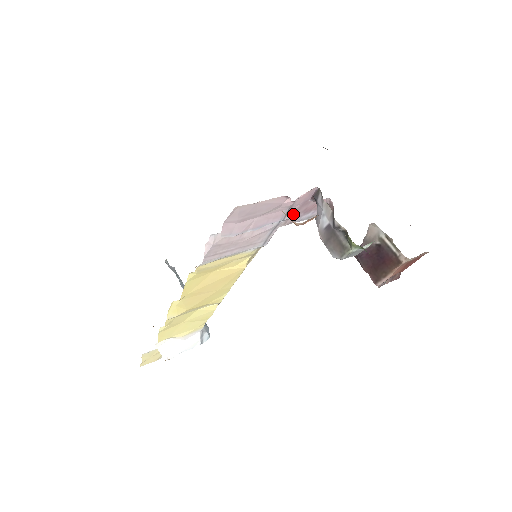
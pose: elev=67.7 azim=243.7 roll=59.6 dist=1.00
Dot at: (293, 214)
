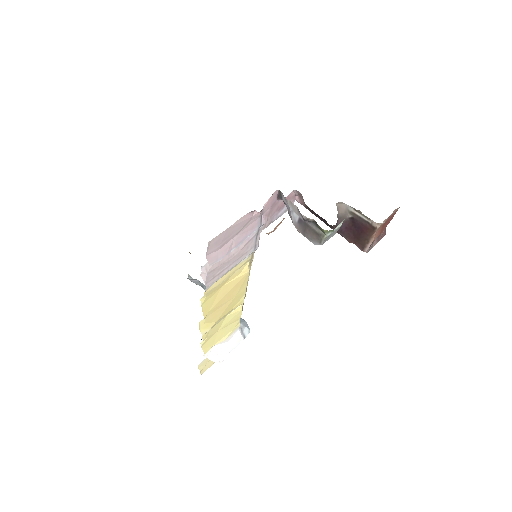
Dot at: (268, 217)
